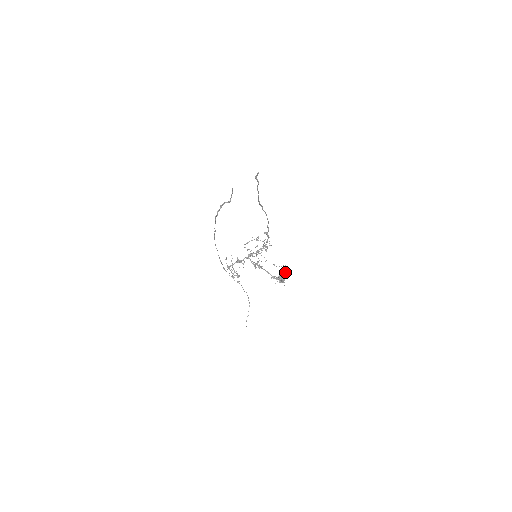
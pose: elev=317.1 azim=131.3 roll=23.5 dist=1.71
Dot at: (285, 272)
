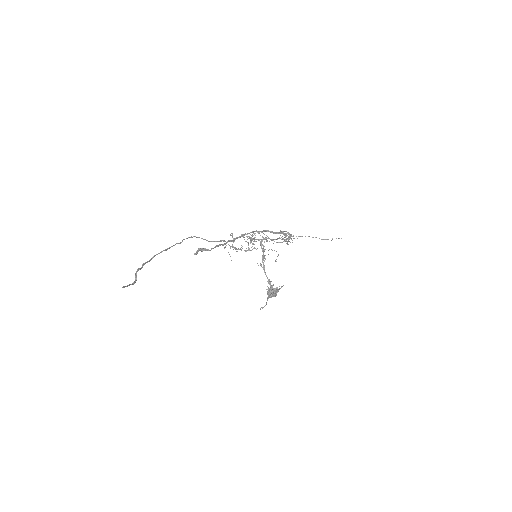
Dot at: (276, 291)
